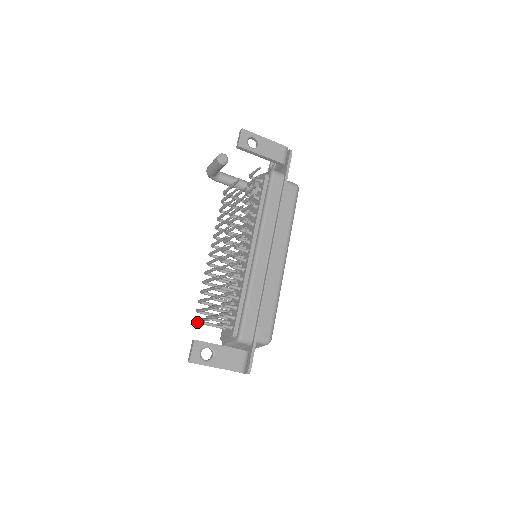
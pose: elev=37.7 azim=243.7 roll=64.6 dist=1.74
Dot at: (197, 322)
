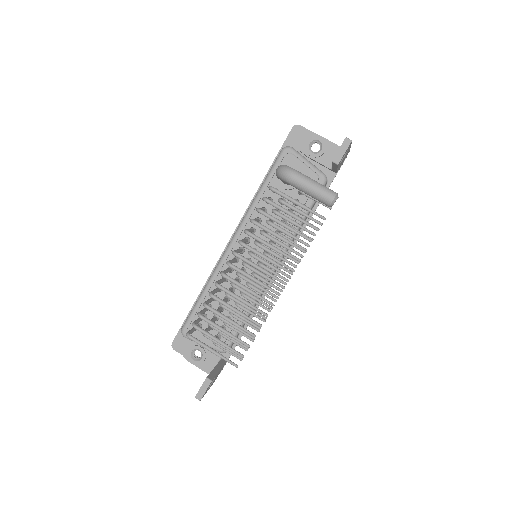
Dot at: (189, 335)
